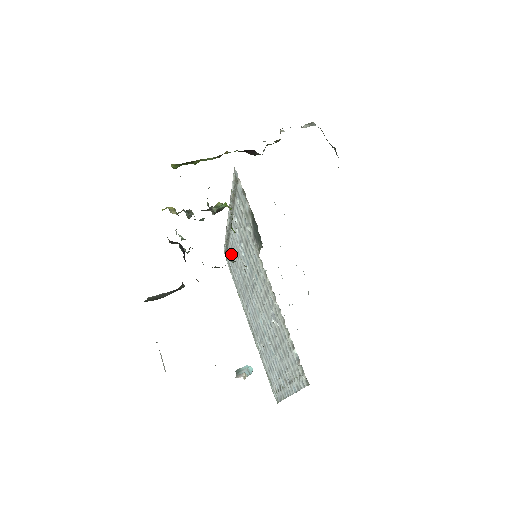
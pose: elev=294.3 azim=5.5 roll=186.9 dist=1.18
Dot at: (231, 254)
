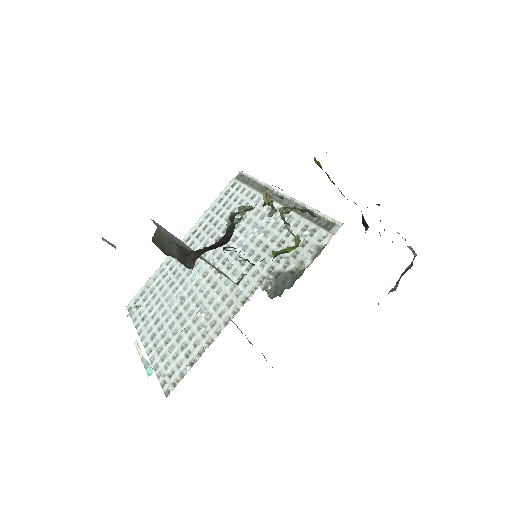
Dot at: (243, 196)
